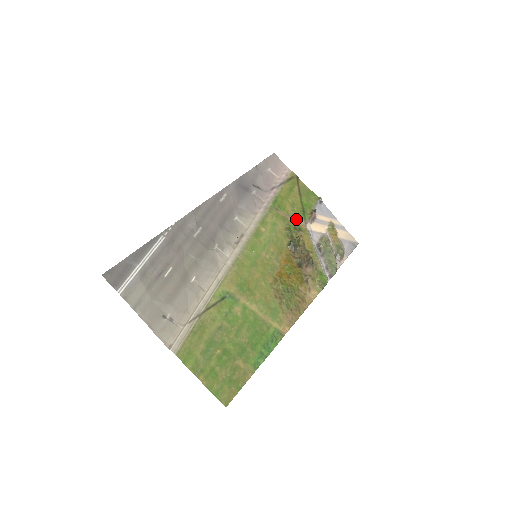
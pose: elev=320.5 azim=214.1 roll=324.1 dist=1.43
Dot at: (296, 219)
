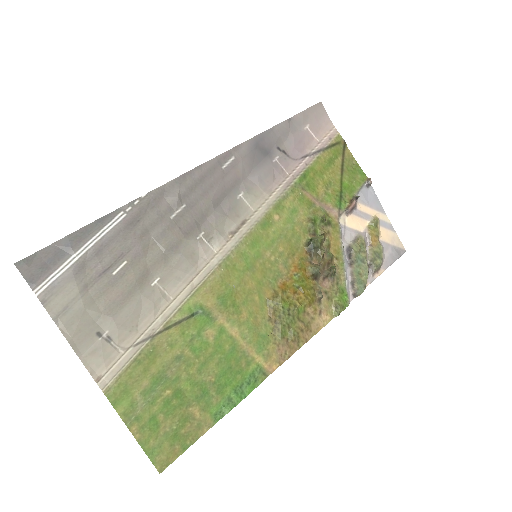
Dot at: (327, 207)
